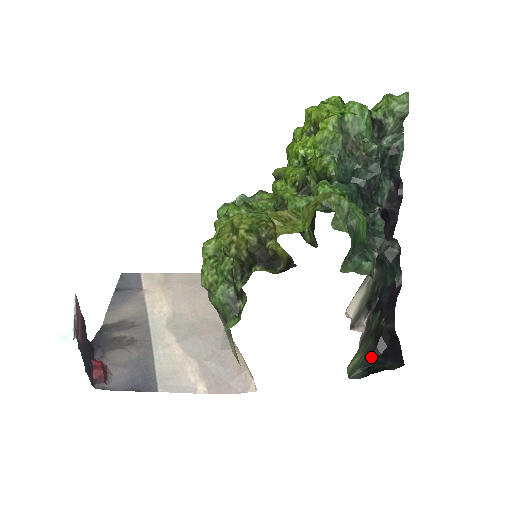
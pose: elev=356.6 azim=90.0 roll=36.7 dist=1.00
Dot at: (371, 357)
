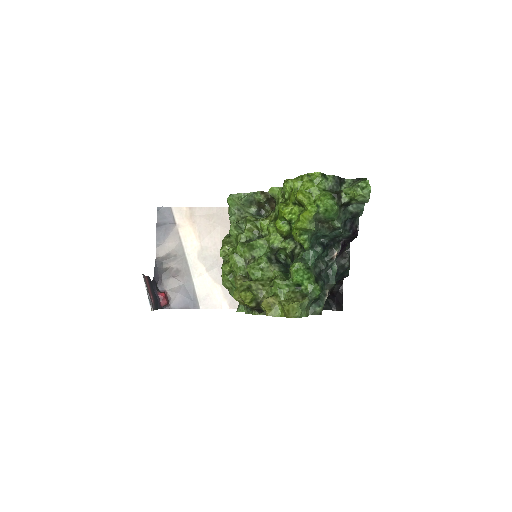
Dot at: occluded
